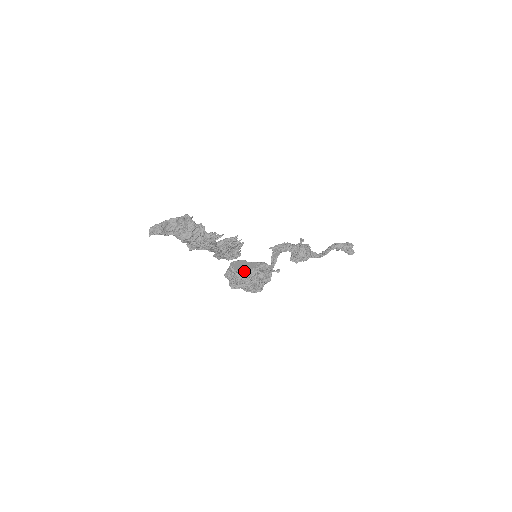
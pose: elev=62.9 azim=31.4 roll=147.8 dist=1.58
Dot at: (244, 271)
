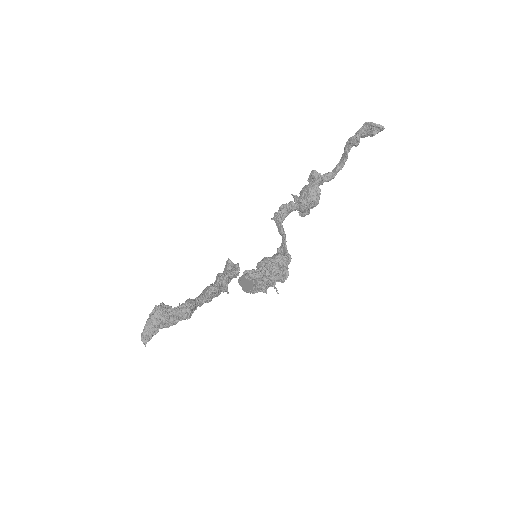
Dot at: occluded
